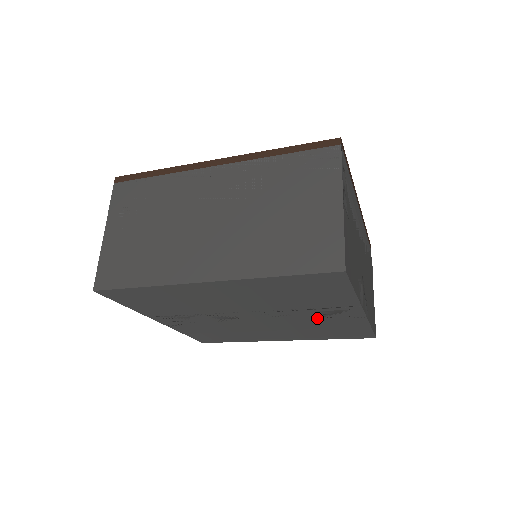
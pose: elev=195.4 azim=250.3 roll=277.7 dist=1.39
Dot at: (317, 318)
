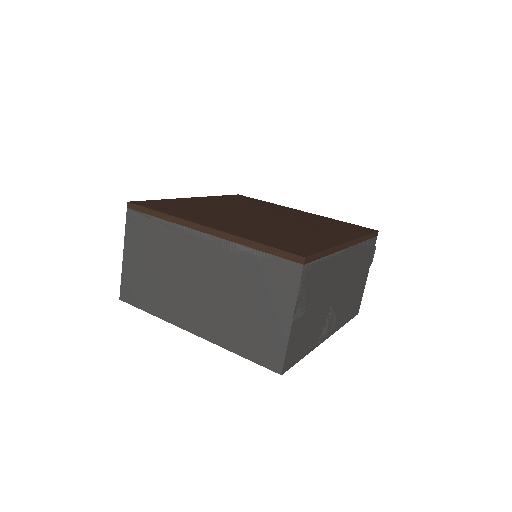
Dot at: occluded
